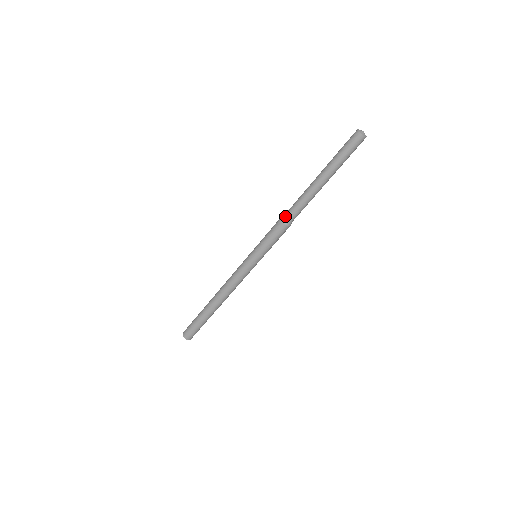
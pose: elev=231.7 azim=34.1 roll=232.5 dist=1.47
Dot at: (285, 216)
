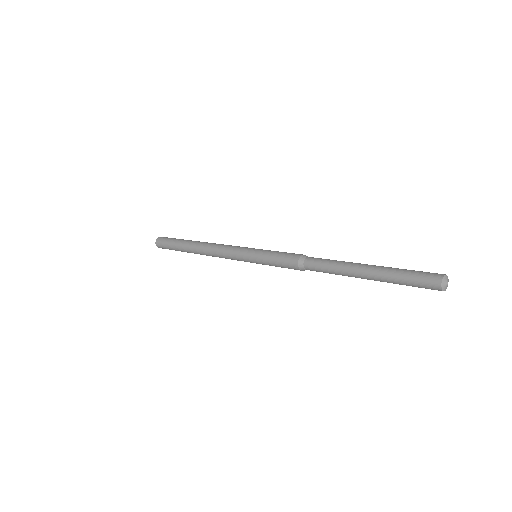
Dot at: (304, 263)
